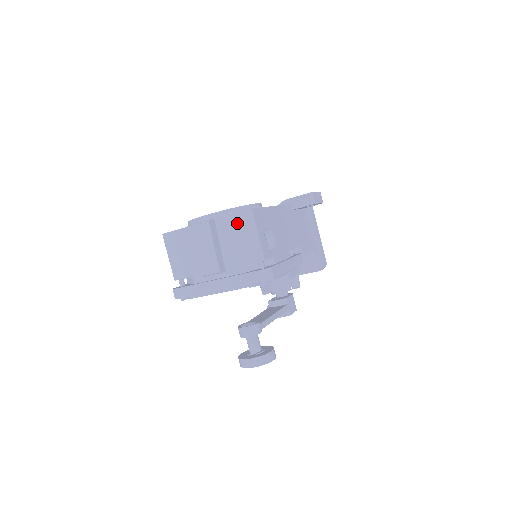
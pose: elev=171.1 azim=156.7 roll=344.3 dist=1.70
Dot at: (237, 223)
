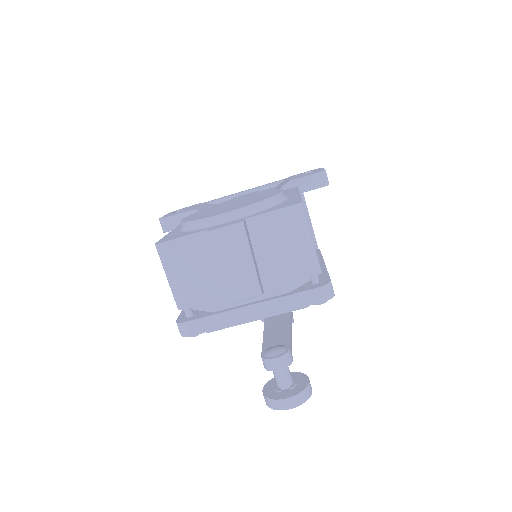
Dot at: (282, 223)
